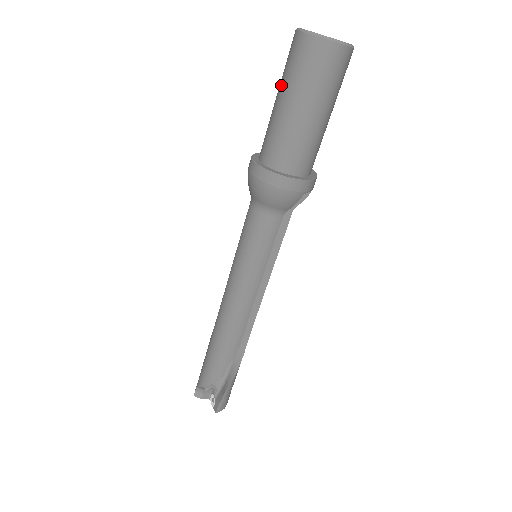
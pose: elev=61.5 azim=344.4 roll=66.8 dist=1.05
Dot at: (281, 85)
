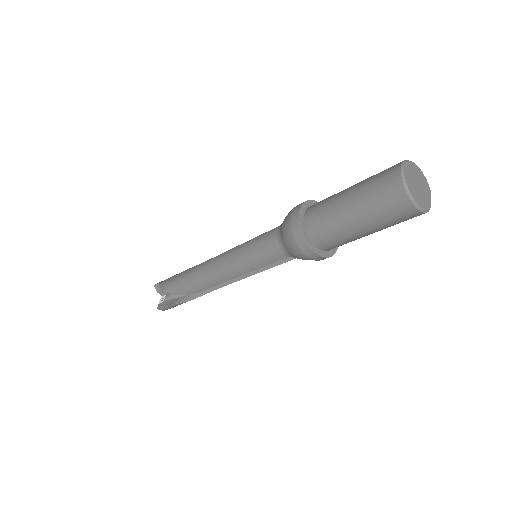
Dot at: (359, 185)
